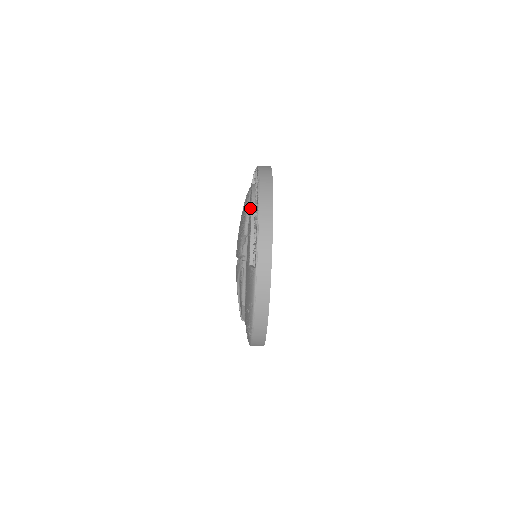
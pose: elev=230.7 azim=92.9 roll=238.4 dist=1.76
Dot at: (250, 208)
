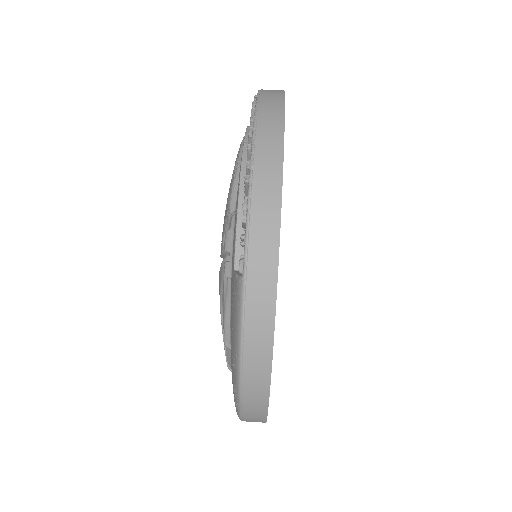
Dot at: occluded
